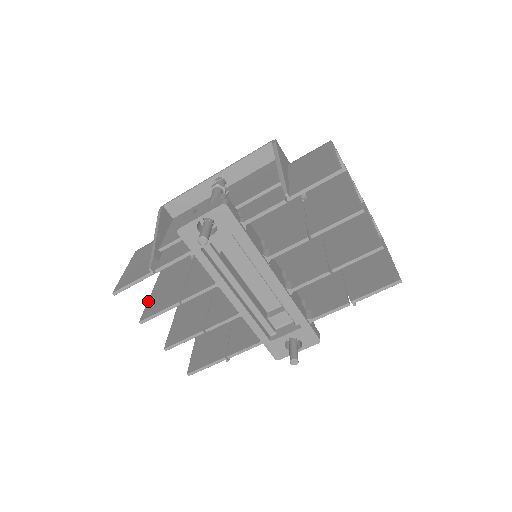
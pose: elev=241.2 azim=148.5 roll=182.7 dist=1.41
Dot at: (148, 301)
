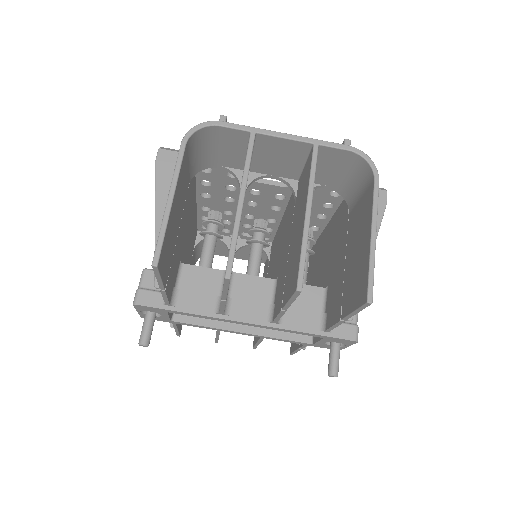
Dot at: occluded
